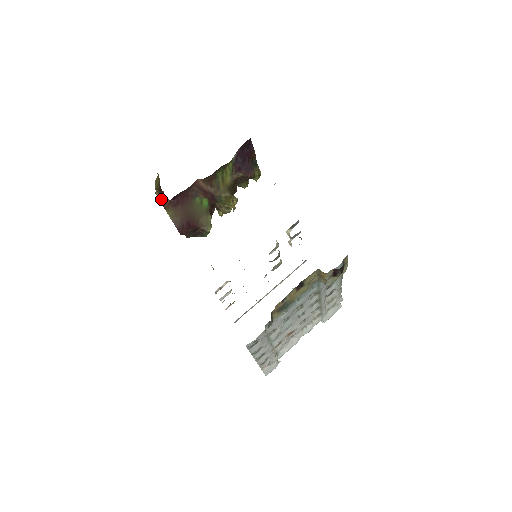
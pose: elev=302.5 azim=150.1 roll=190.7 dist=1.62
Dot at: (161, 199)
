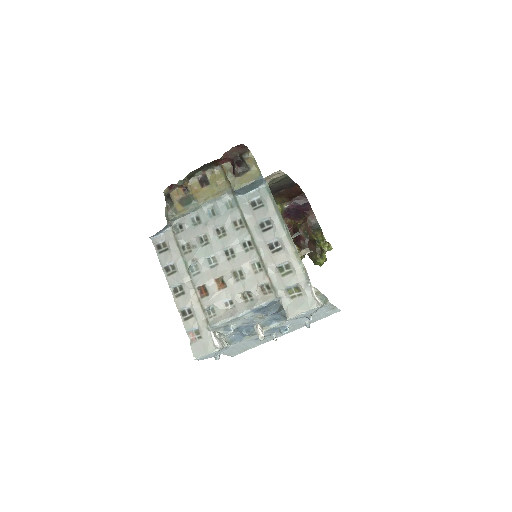
Dot at: occluded
